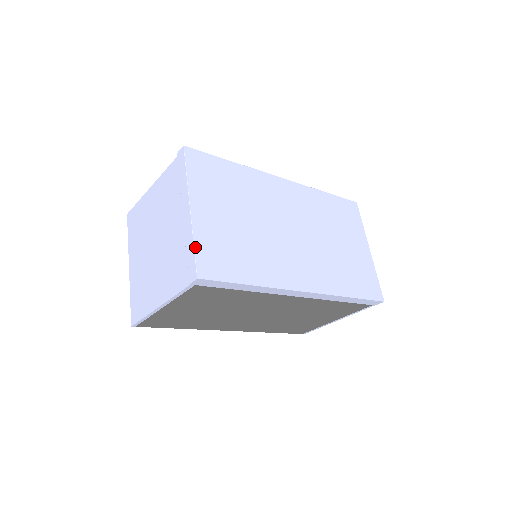
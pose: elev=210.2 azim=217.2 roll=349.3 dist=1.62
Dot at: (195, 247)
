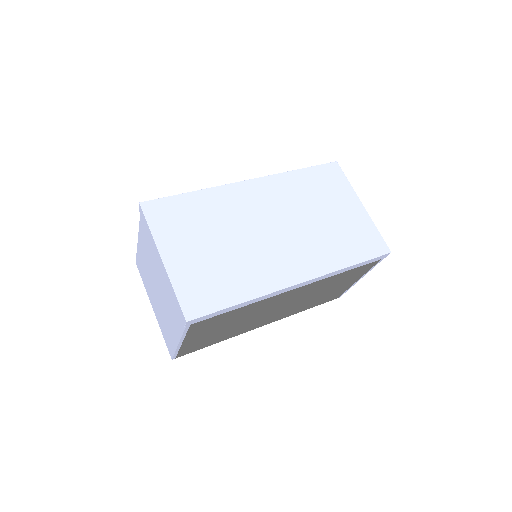
Dot at: (177, 294)
